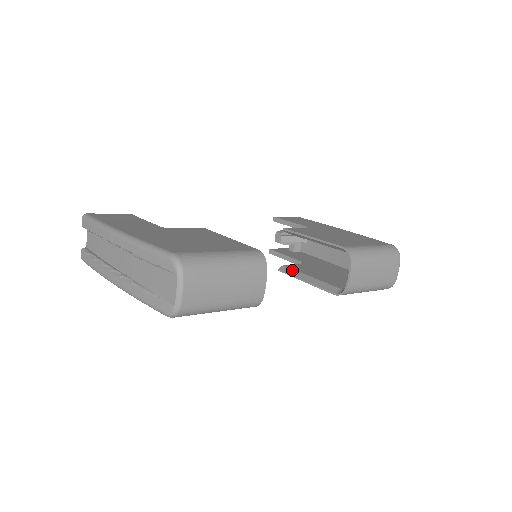
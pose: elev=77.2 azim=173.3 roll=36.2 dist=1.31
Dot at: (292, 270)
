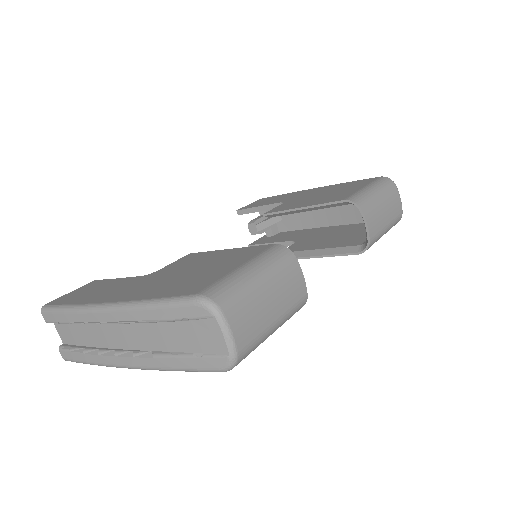
Dot at: occluded
